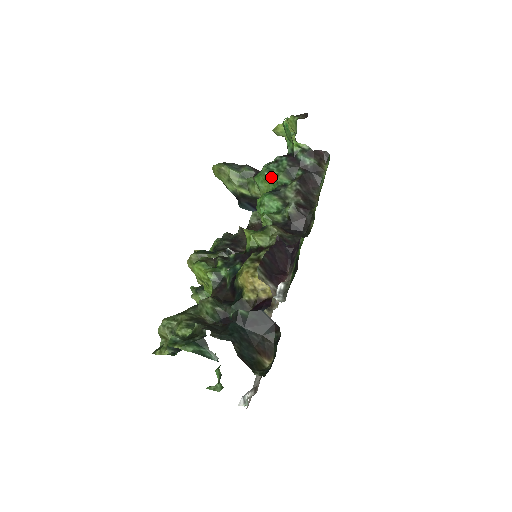
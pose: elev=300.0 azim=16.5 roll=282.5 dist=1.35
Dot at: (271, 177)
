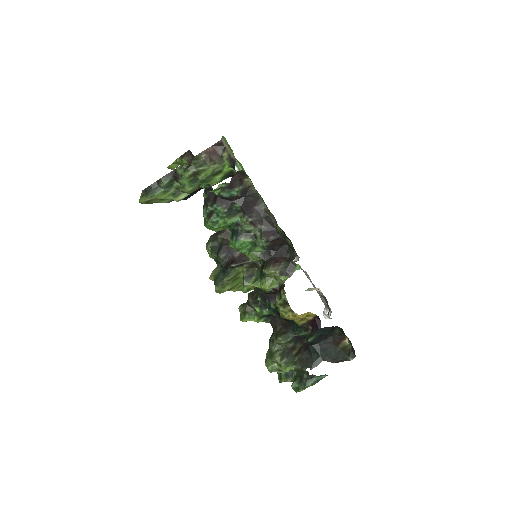
Dot at: (222, 226)
